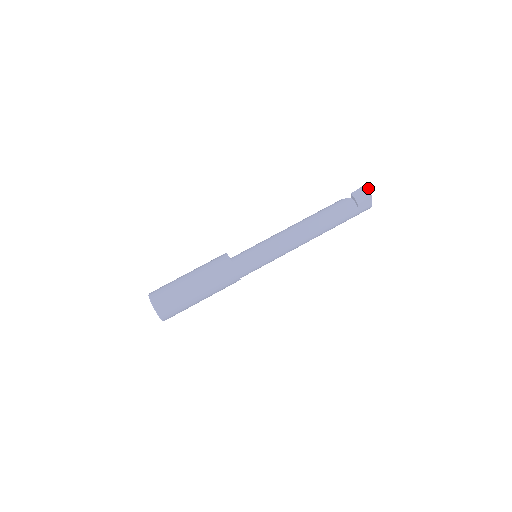
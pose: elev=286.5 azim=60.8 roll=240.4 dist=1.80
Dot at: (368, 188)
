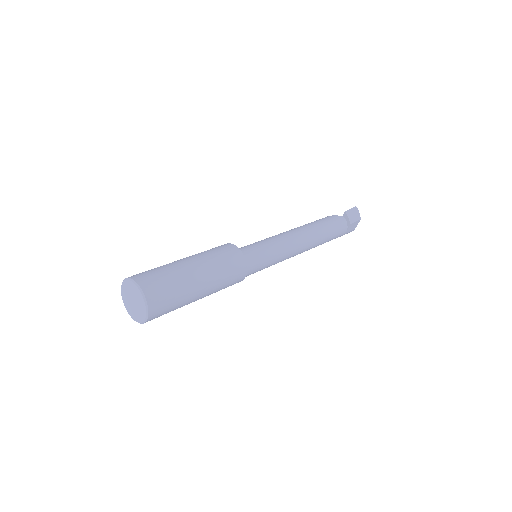
Dot at: occluded
